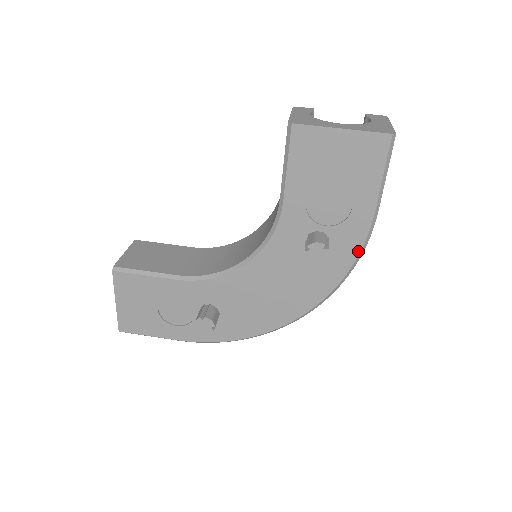
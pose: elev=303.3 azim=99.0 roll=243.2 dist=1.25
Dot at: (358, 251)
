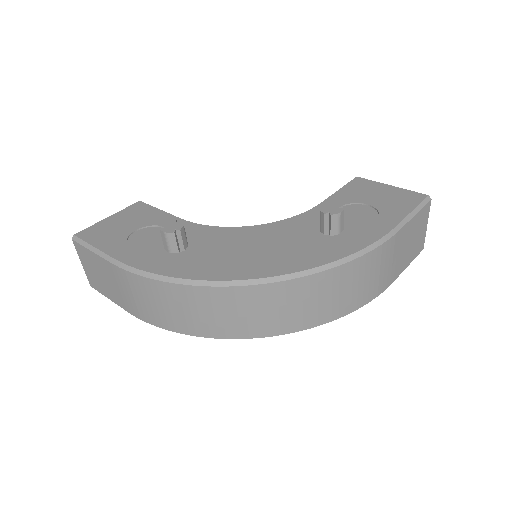
Dot at: (366, 245)
